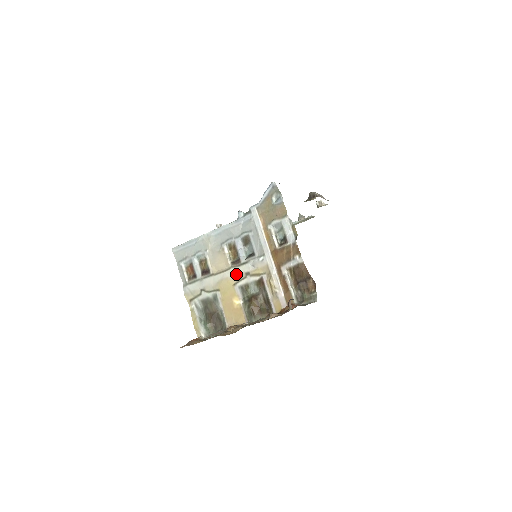
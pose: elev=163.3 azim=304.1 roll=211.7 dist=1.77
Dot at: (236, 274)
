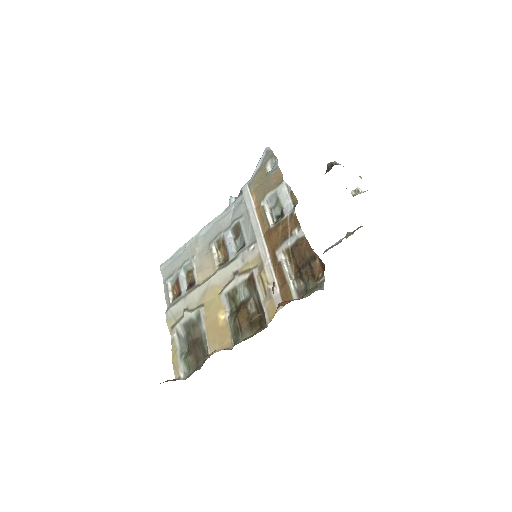
Dot at: (223, 277)
